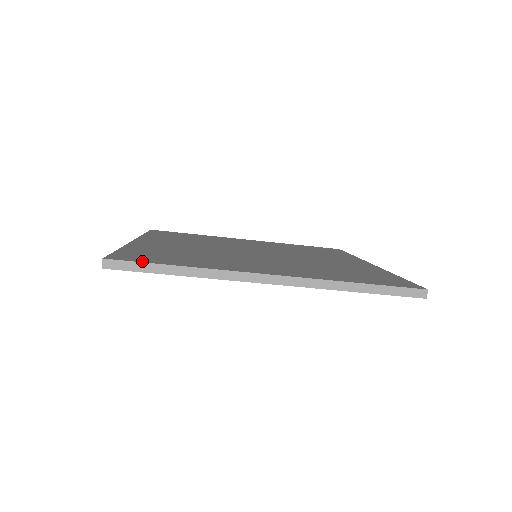
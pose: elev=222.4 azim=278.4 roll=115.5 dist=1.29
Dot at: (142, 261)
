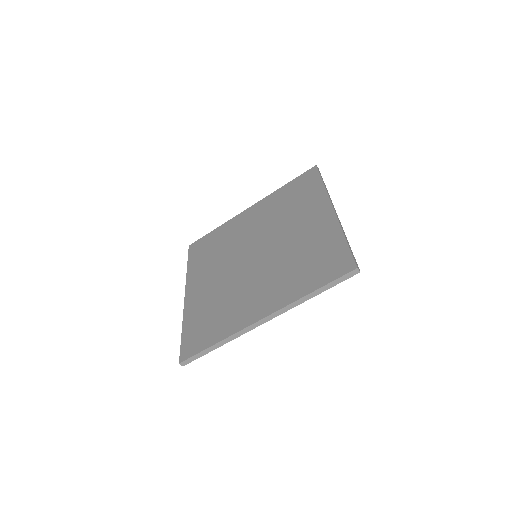
Dot at: (196, 352)
